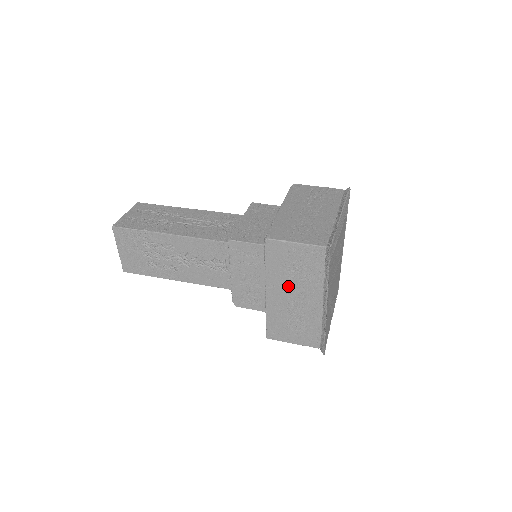
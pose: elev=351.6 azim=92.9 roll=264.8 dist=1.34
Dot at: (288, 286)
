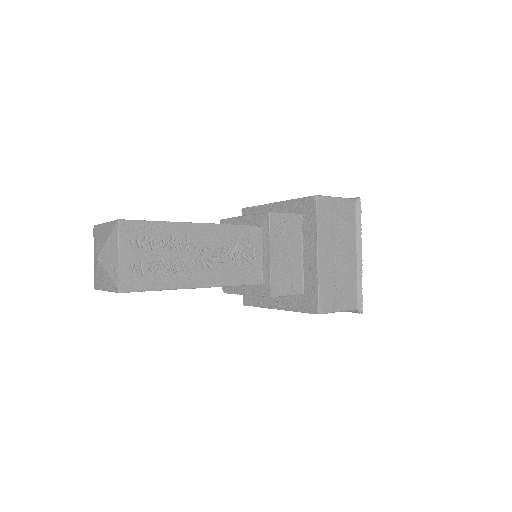
Dot at: occluded
